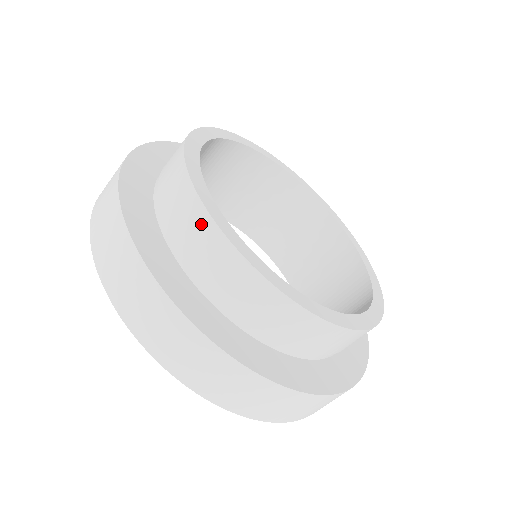
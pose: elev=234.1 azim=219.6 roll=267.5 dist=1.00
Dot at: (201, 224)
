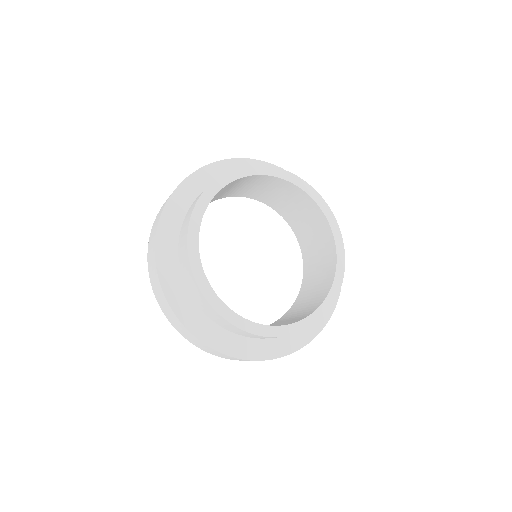
Dot at: (186, 260)
